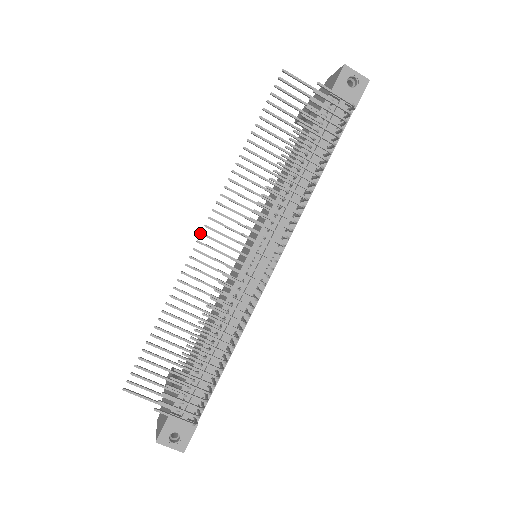
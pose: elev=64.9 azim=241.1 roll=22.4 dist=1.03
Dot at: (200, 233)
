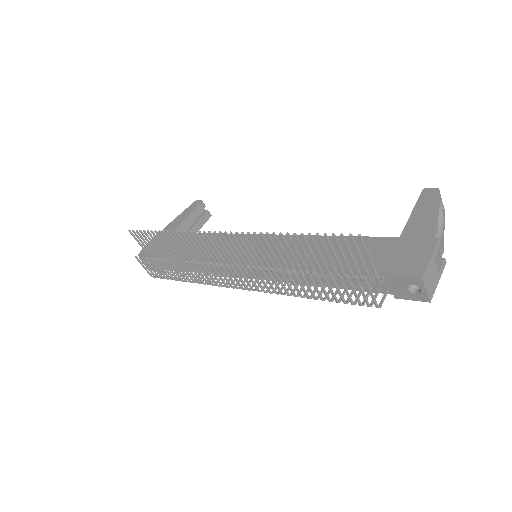
Dot at: (214, 231)
